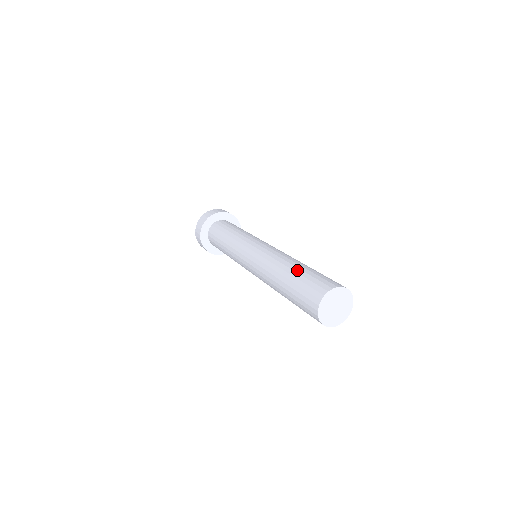
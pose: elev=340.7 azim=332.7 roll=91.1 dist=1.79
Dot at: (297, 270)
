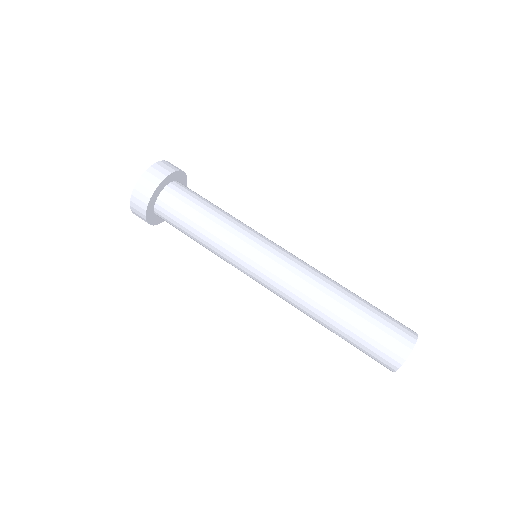
Dot at: (357, 311)
